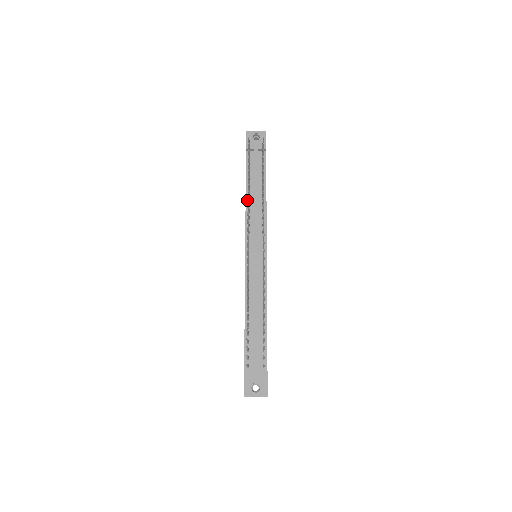
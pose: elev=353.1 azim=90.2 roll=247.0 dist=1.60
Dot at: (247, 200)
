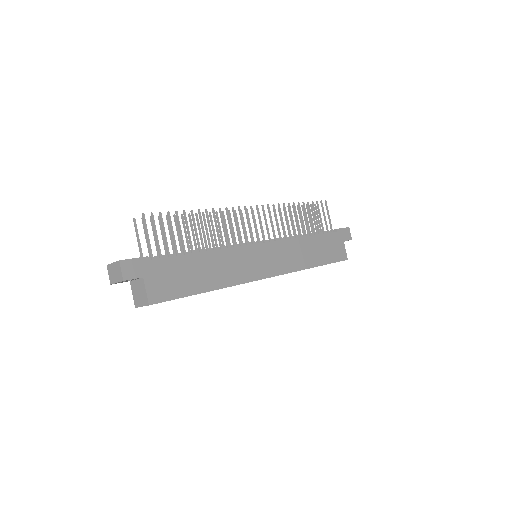
Dot at: occluded
